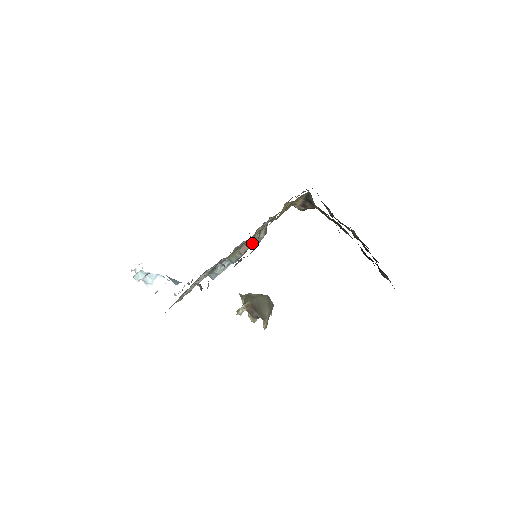
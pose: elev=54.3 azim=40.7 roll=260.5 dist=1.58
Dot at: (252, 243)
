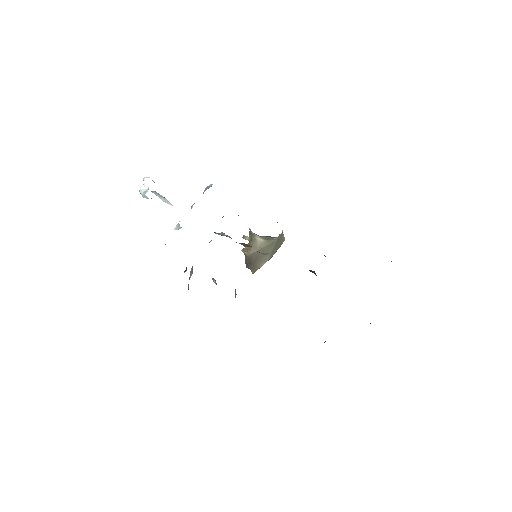
Dot at: occluded
